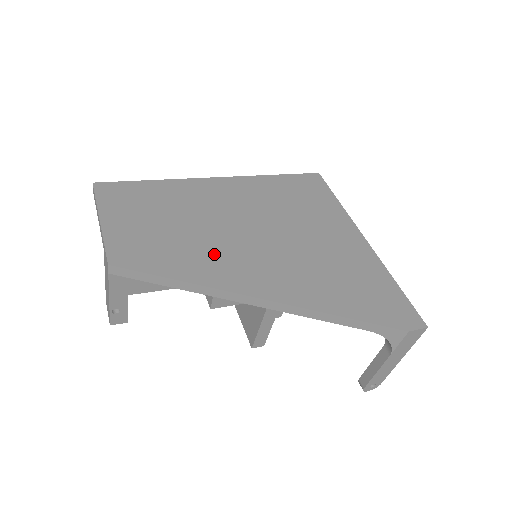
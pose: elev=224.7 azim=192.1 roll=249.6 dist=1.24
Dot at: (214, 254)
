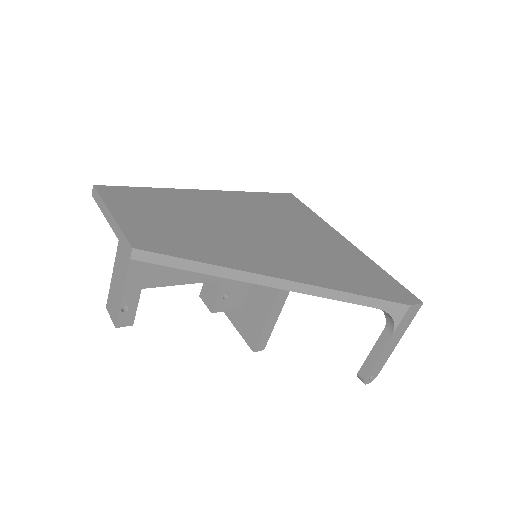
Dot at: (228, 245)
